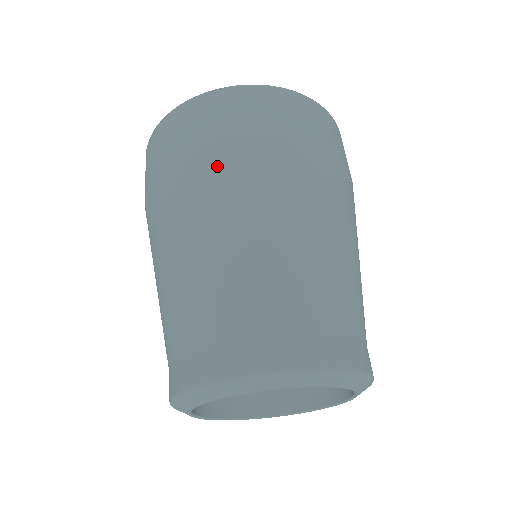
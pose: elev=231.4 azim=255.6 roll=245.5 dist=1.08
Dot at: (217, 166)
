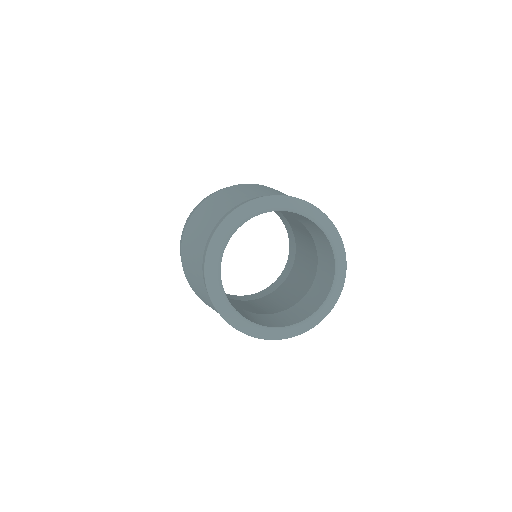
Dot at: (269, 187)
